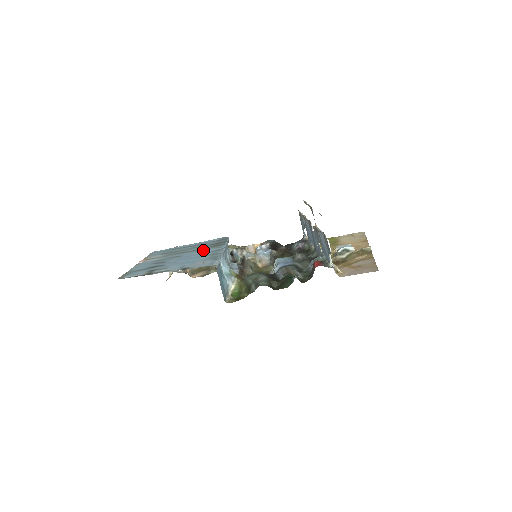
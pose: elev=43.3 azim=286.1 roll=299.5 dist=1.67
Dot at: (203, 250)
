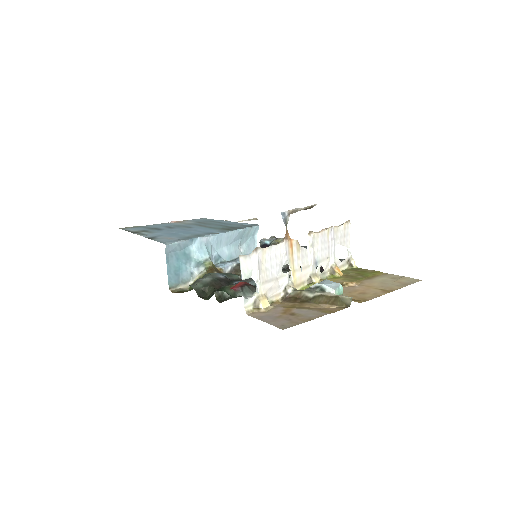
Dot at: (210, 229)
